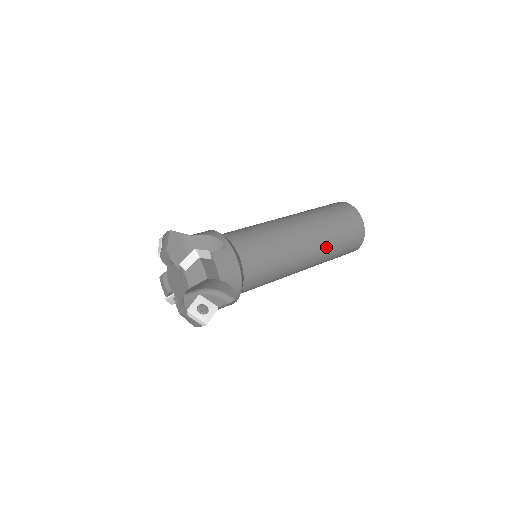
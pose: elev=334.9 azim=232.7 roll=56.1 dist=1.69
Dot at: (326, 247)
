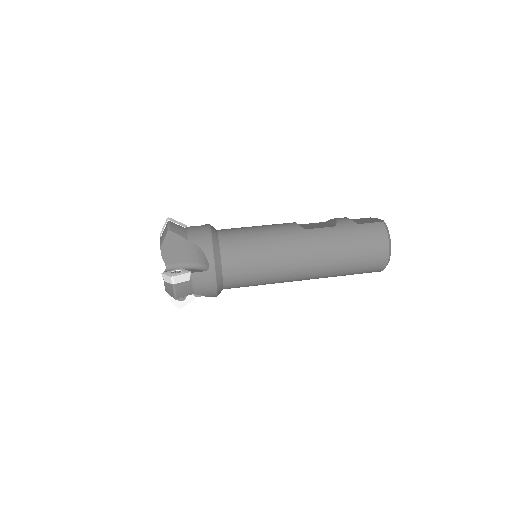
Dot at: (327, 275)
